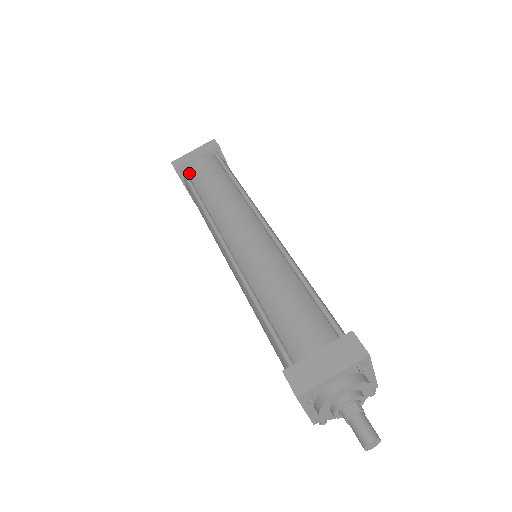
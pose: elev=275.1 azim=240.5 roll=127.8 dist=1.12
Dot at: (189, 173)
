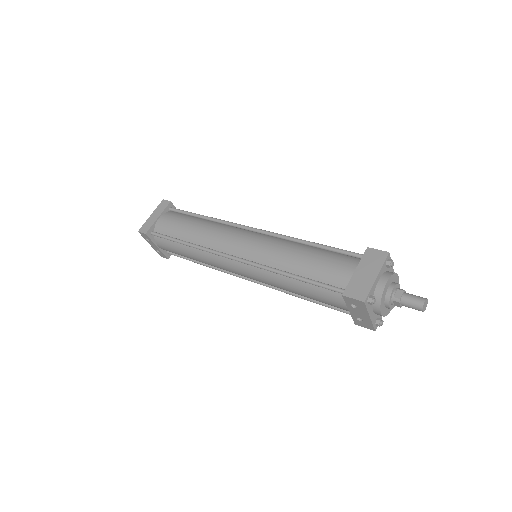
Dot at: (159, 231)
